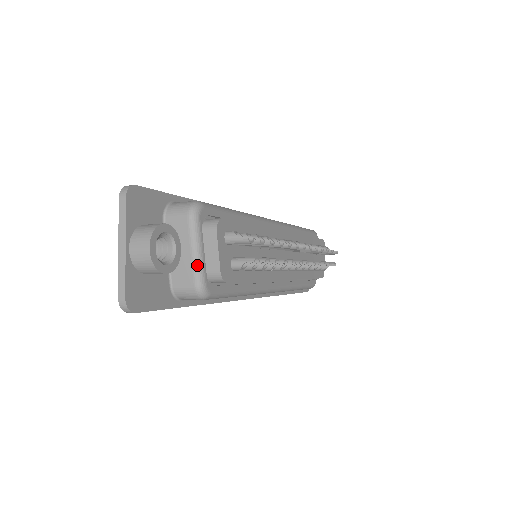
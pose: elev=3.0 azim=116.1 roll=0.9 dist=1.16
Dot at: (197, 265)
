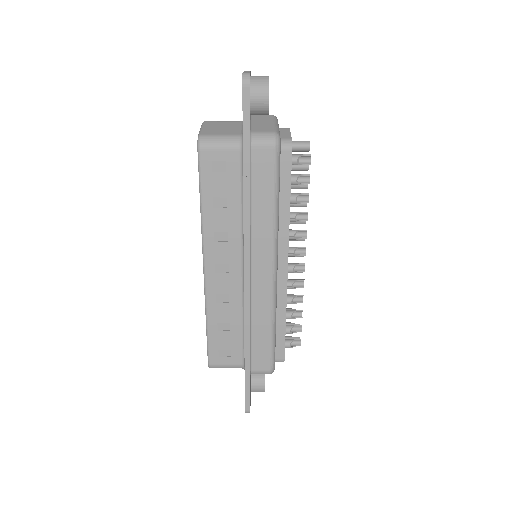
Dot at: (277, 127)
